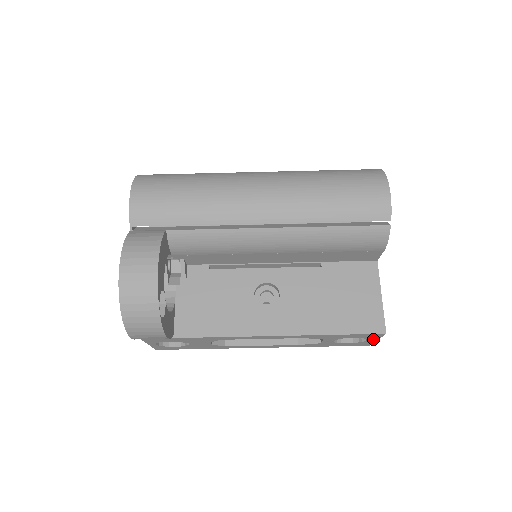
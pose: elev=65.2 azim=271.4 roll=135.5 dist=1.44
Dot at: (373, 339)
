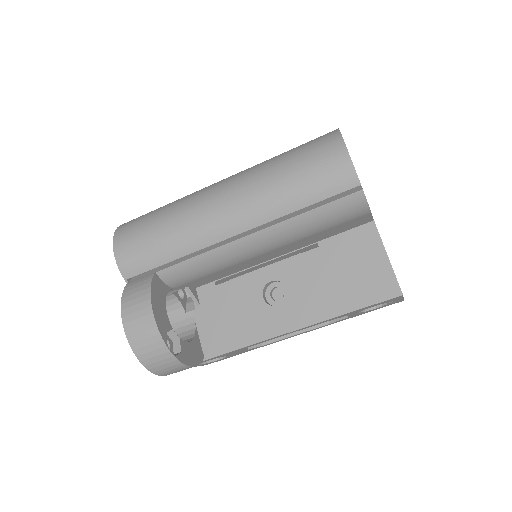
Dot at: (398, 299)
